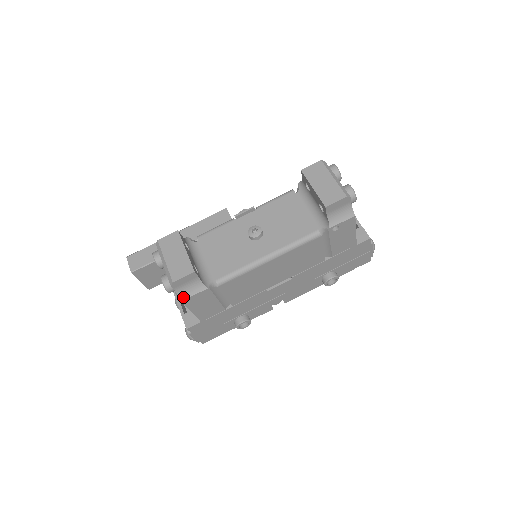
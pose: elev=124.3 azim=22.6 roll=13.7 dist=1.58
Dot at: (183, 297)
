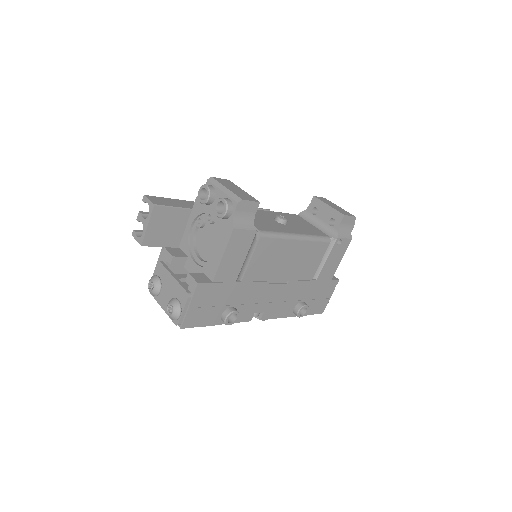
Dot at: (236, 225)
